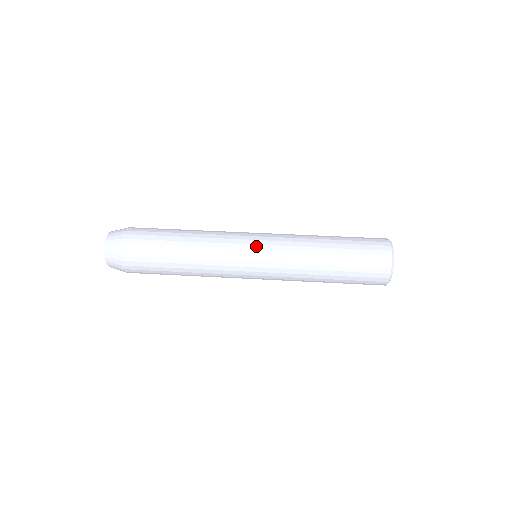
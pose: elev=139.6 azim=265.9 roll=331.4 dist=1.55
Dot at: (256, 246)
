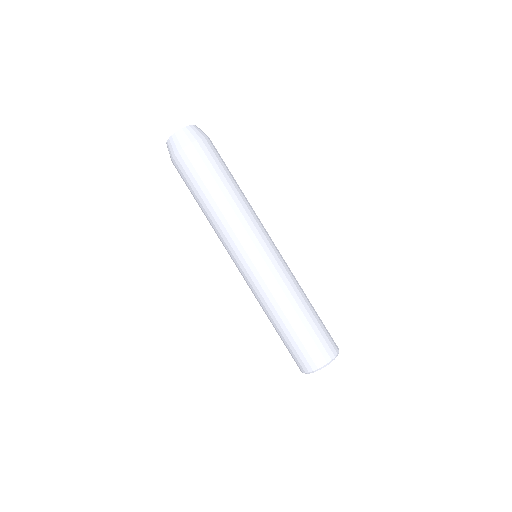
Dot at: (246, 264)
